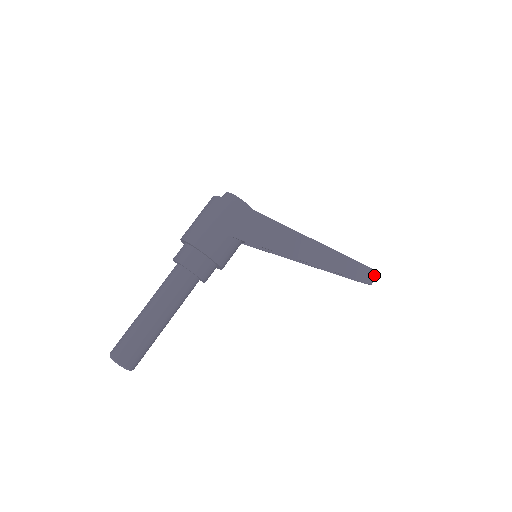
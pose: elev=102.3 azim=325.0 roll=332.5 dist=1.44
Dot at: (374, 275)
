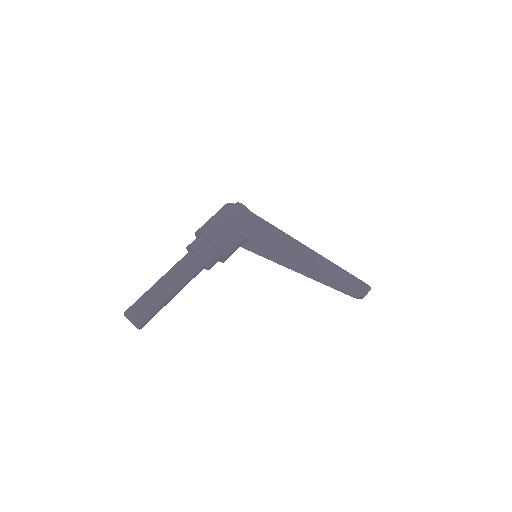
Dot at: (365, 288)
